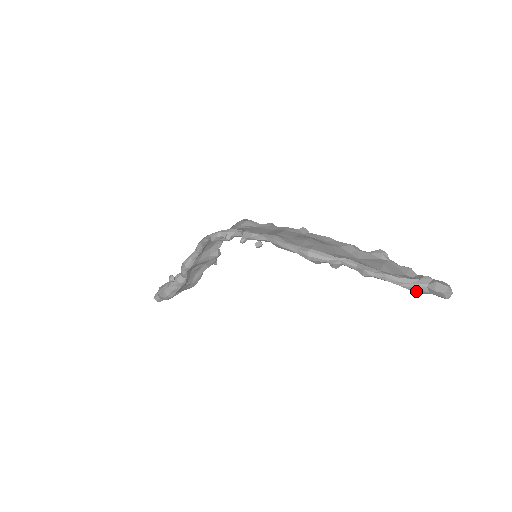
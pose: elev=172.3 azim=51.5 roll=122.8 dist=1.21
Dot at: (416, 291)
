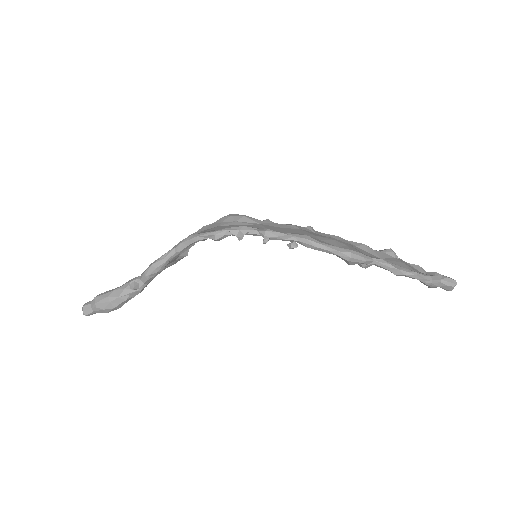
Dot at: (431, 286)
